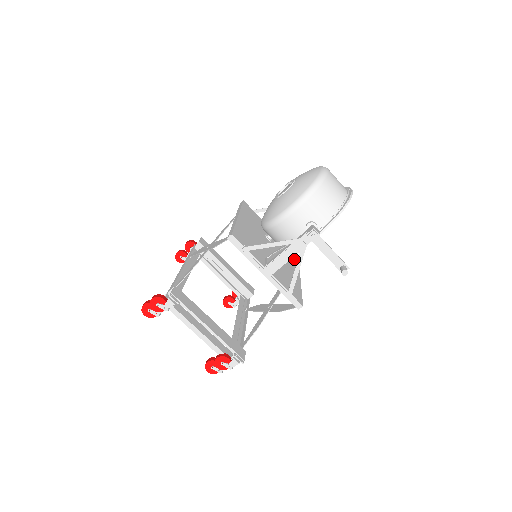
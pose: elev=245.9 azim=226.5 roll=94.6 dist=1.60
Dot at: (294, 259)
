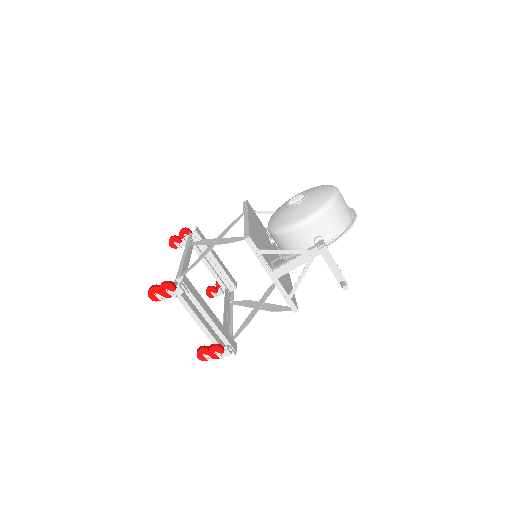
Dot at: occluded
